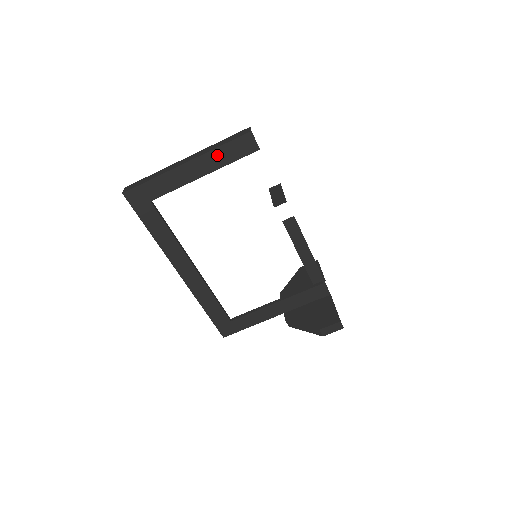
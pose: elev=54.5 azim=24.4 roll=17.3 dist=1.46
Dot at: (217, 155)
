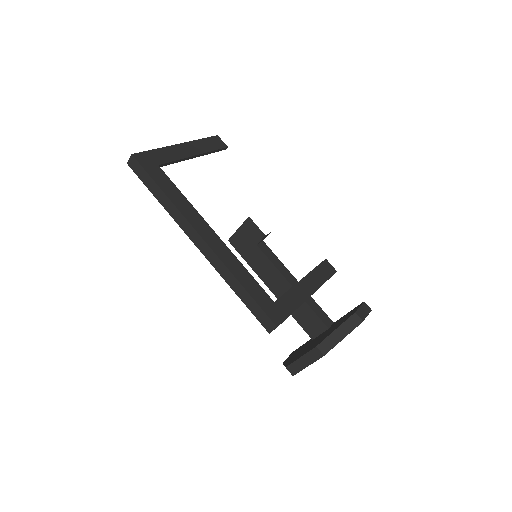
Dot at: (201, 144)
